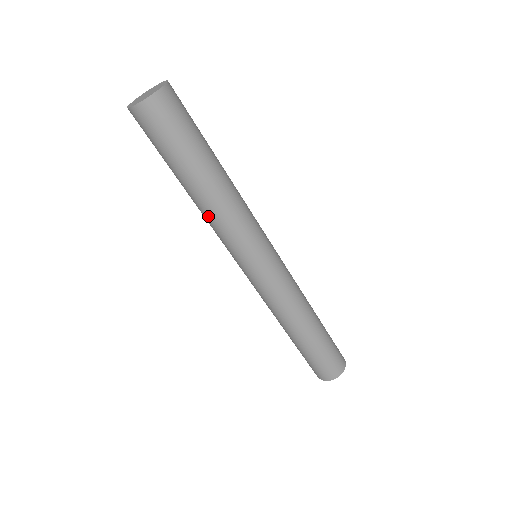
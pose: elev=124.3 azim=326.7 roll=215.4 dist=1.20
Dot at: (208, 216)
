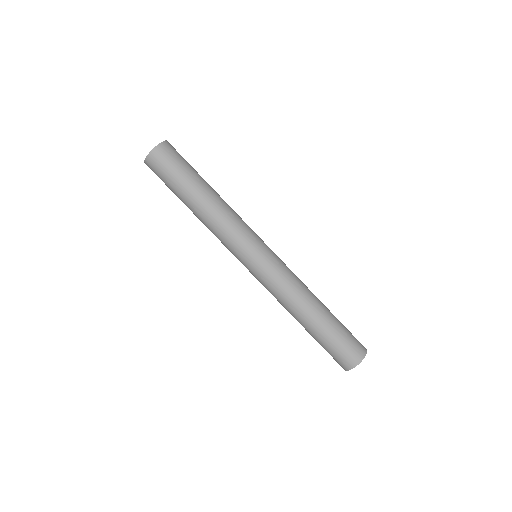
Dot at: (220, 214)
